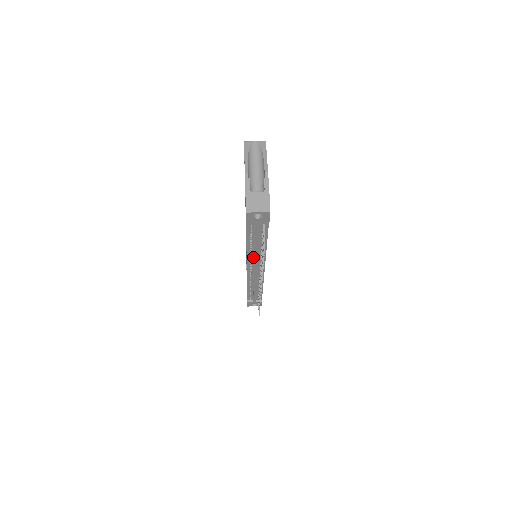
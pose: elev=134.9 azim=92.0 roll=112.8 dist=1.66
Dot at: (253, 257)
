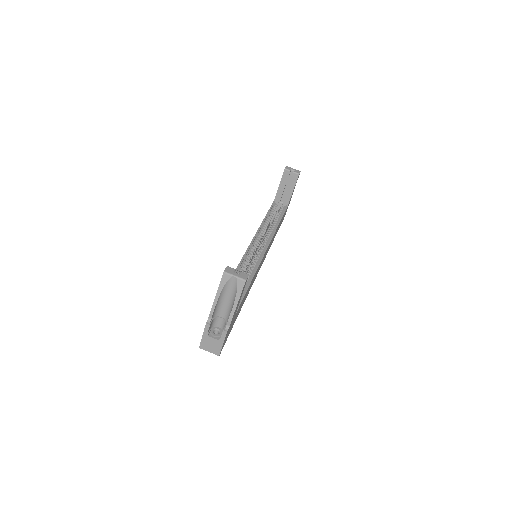
Dot at: occluded
